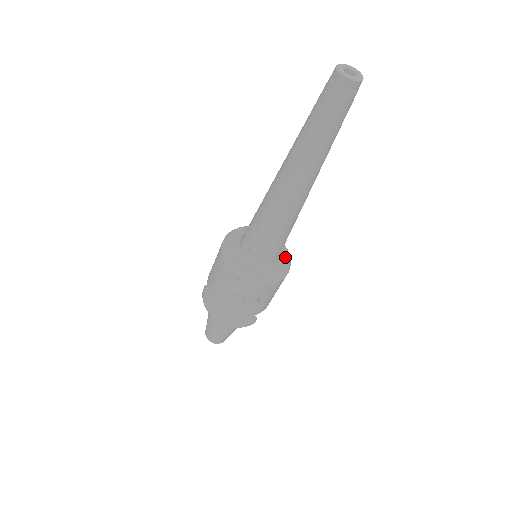
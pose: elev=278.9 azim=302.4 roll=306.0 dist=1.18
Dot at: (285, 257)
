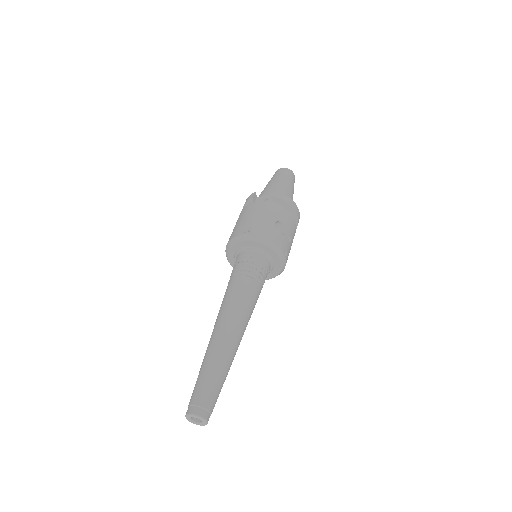
Dot at: (270, 276)
